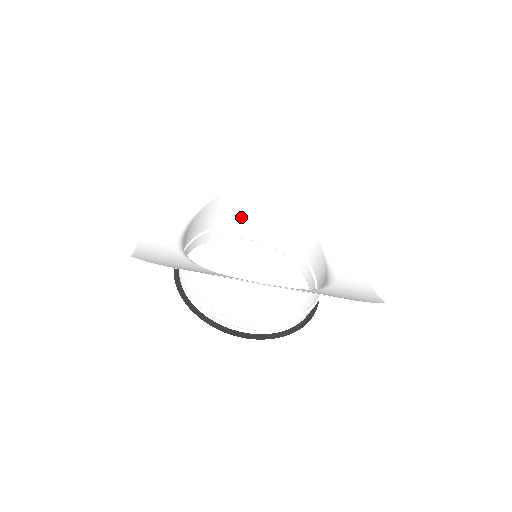
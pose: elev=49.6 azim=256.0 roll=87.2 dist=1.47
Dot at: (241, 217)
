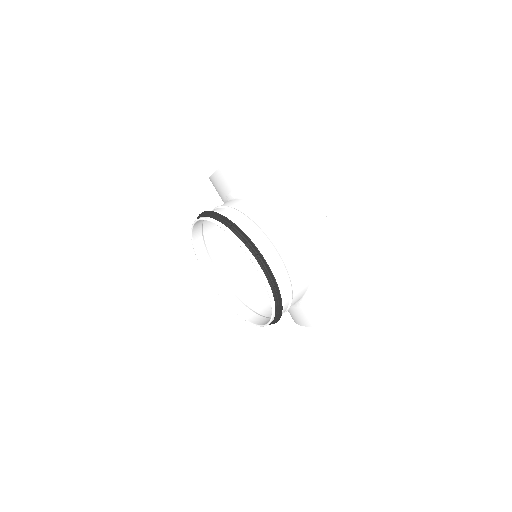
Dot at: (220, 257)
